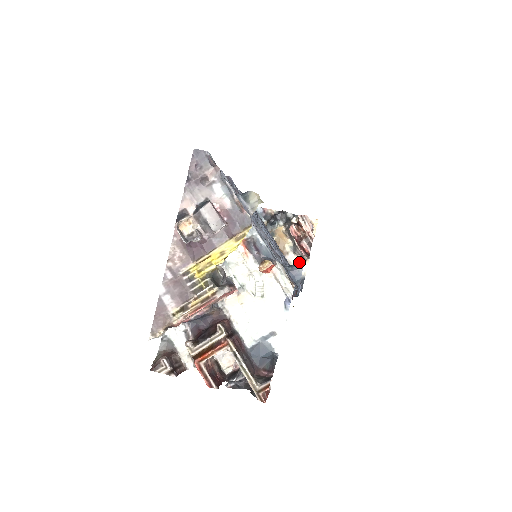
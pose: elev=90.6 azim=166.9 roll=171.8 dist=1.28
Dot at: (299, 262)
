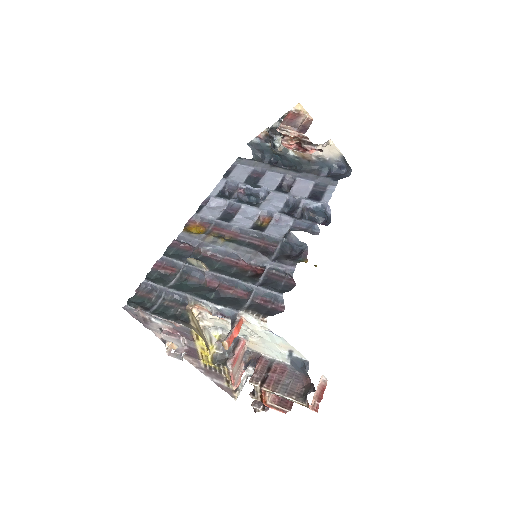
Dot at: (326, 149)
